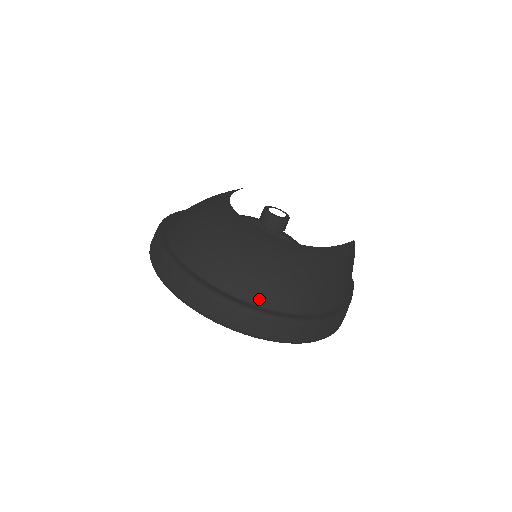
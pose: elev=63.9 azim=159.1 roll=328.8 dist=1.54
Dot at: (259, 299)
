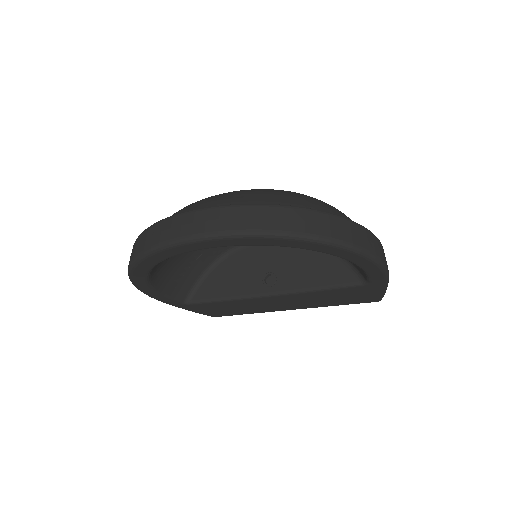
Dot at: occluded
